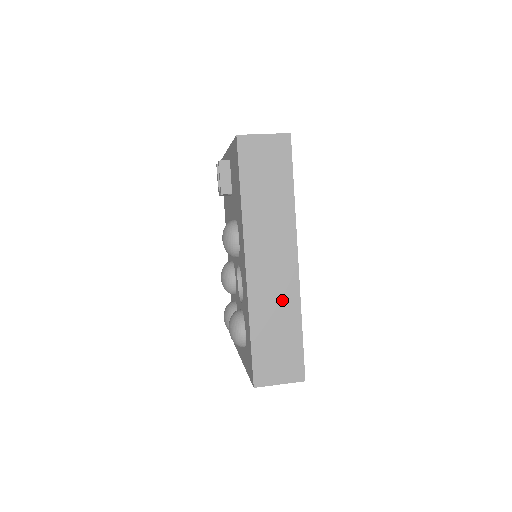
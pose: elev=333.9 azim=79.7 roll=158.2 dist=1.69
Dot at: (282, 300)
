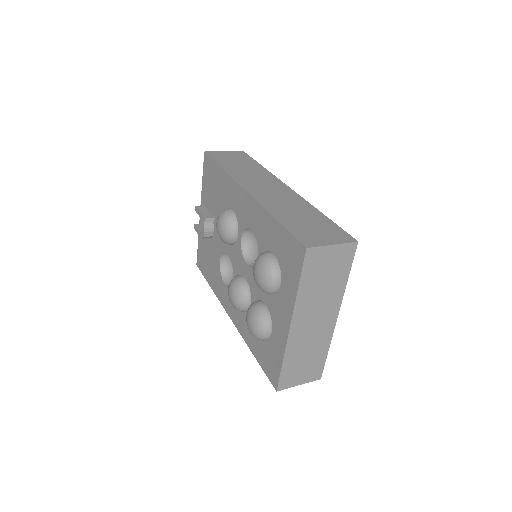
Dot at: (292, 203)
